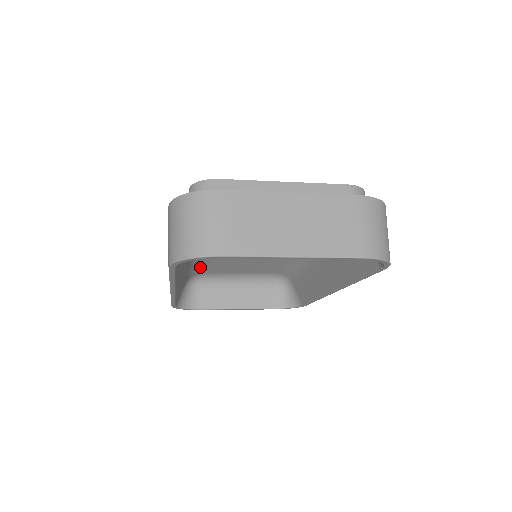
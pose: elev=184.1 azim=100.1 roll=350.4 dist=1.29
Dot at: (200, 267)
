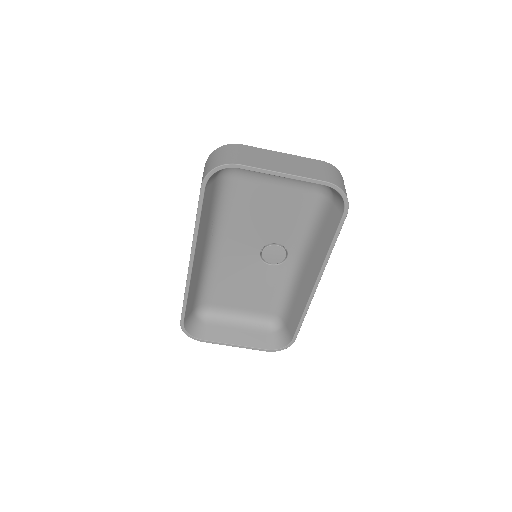
Dot at: (209, 288)
